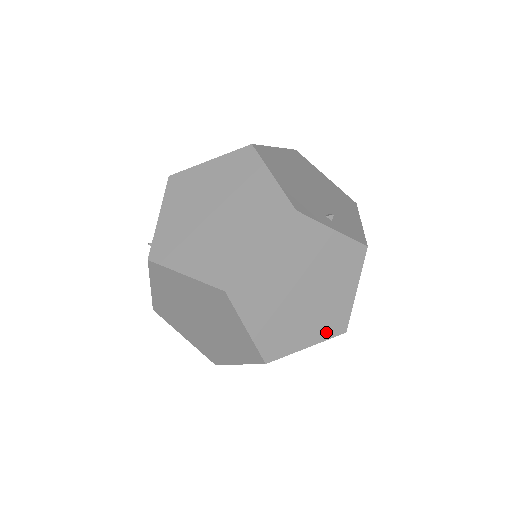
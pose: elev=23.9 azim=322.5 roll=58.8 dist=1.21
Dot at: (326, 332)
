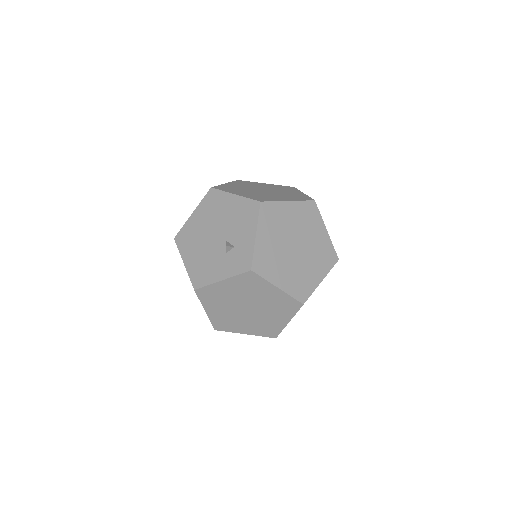
Dot at: occluded
